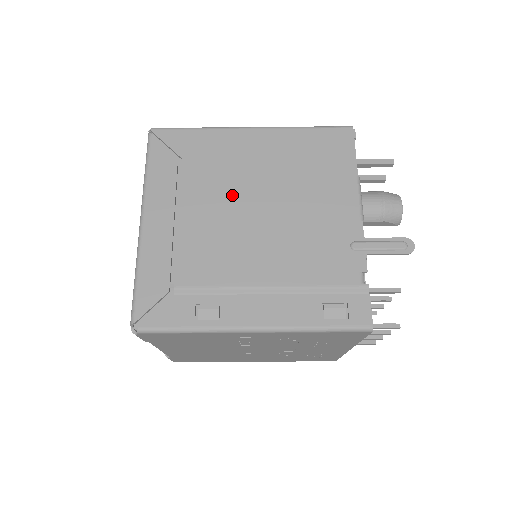
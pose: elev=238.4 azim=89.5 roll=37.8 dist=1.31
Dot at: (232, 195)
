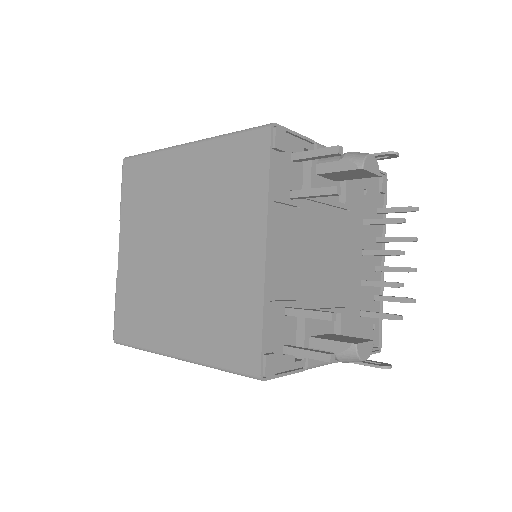
Dot at: occluded
